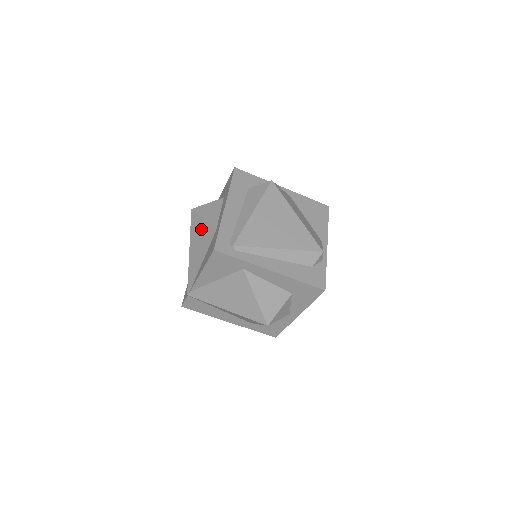
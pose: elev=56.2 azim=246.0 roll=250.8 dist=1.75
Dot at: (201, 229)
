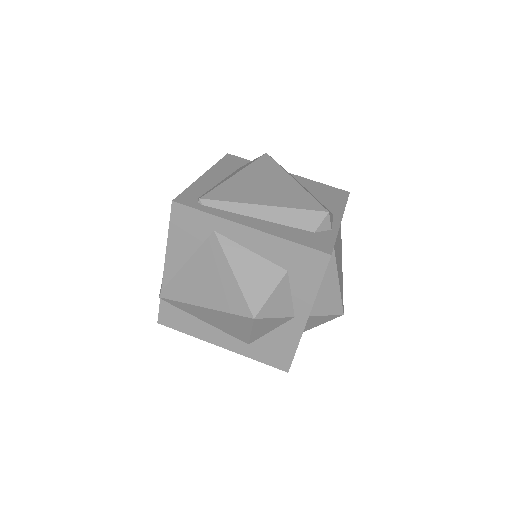
Dot at: occluded
